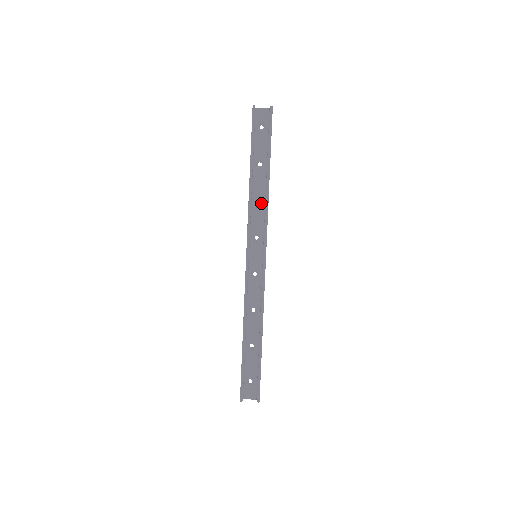
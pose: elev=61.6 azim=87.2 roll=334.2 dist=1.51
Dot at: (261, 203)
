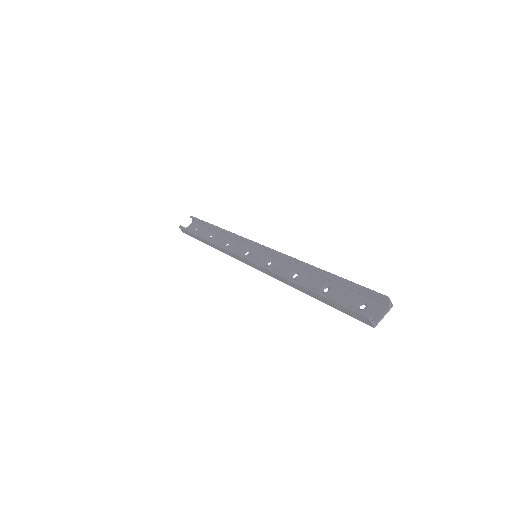
Dot at: (230, 242)
